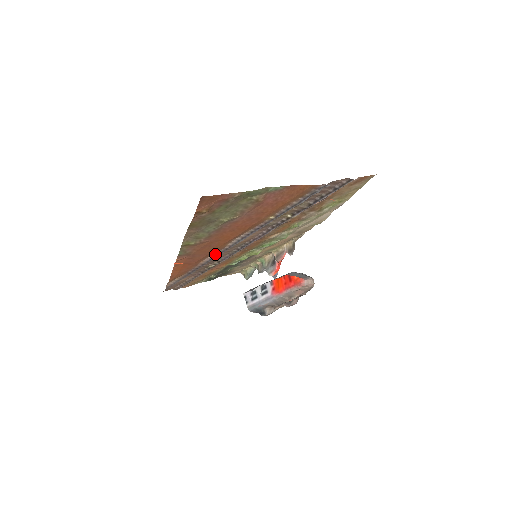
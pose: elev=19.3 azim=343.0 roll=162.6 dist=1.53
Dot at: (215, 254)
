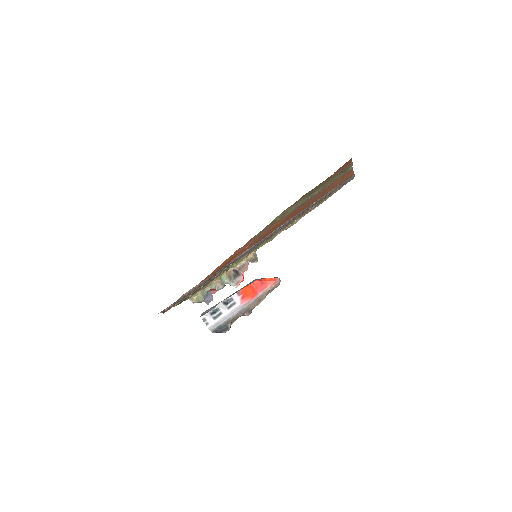
Dot at: (254, 245)
